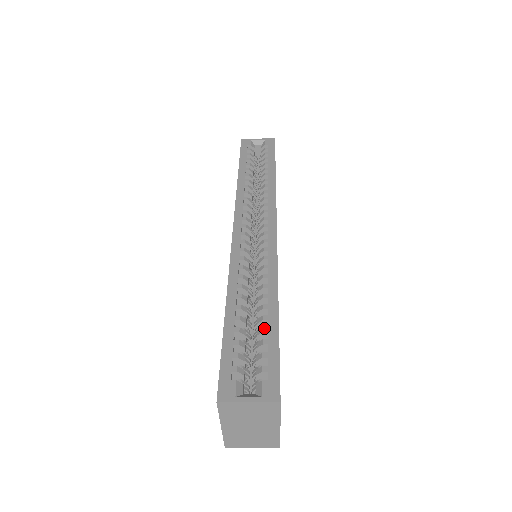
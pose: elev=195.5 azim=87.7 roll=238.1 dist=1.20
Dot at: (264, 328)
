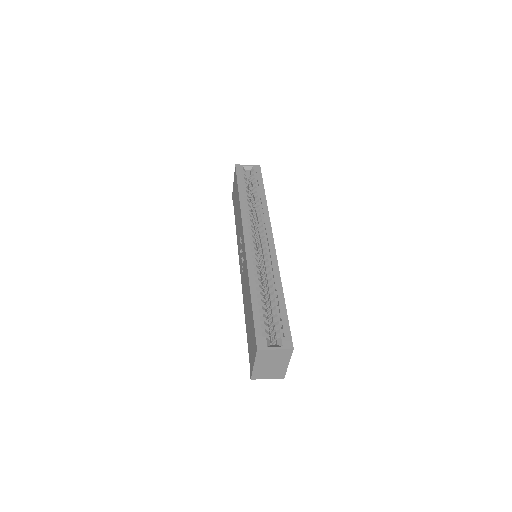
Dot at: (277, 306)
